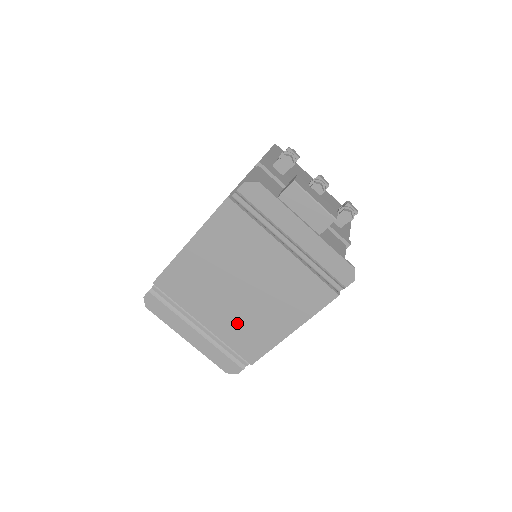
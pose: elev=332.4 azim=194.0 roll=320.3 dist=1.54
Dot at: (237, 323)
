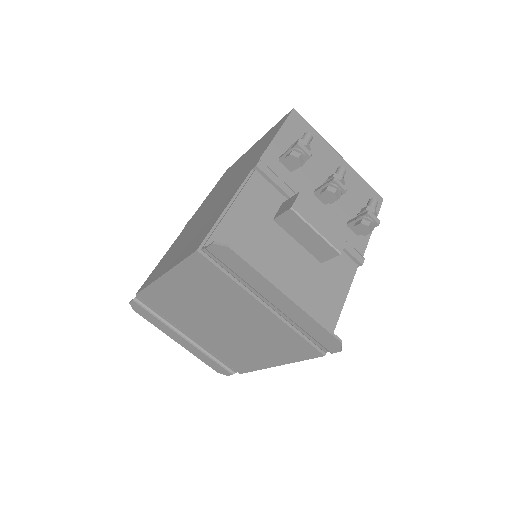
Dot at: (222, 344)
